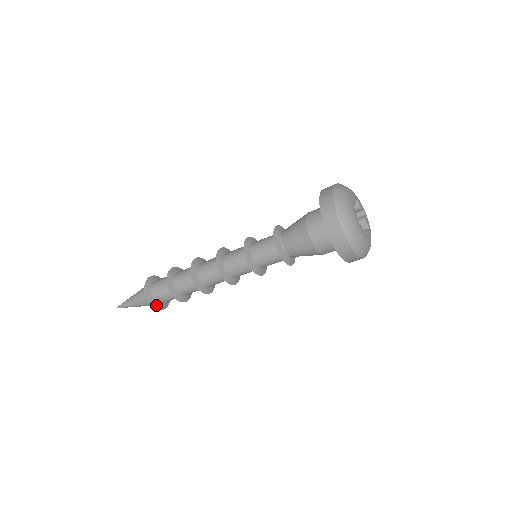
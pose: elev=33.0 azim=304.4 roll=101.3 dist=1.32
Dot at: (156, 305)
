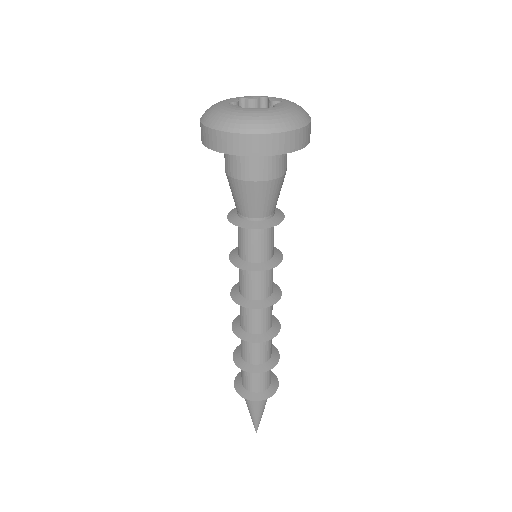
Dot at: (243, 392)
